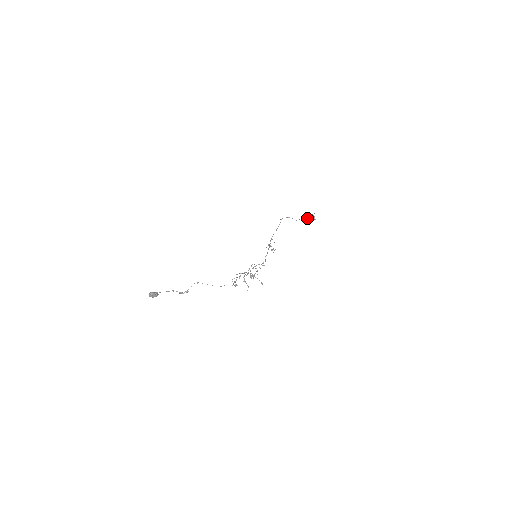
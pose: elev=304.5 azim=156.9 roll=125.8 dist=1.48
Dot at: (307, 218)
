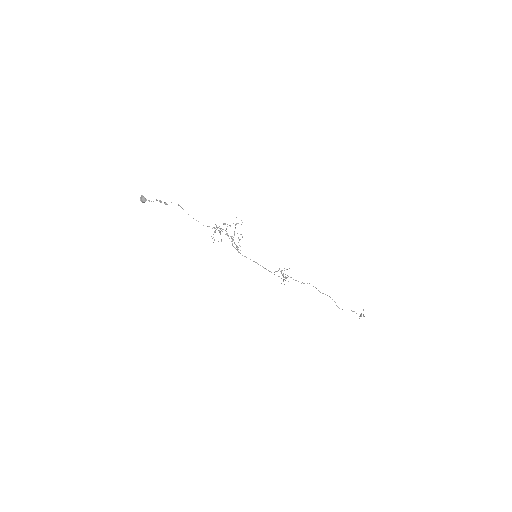
Dot at: (353, 311)
